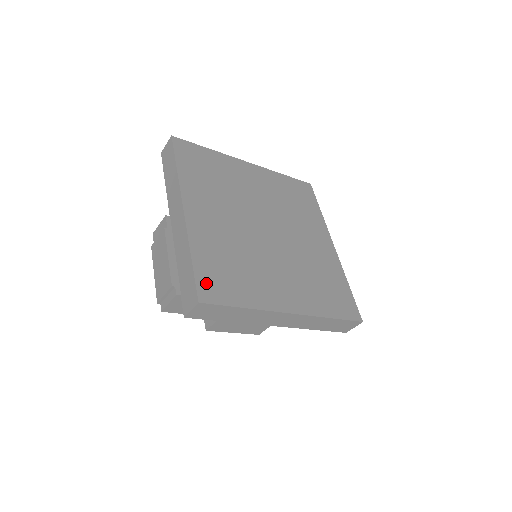
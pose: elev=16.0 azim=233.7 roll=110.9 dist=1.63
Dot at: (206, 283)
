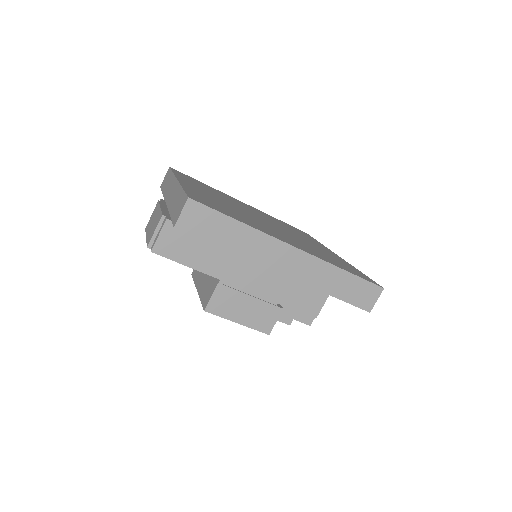
Dot at: (197, 198)
